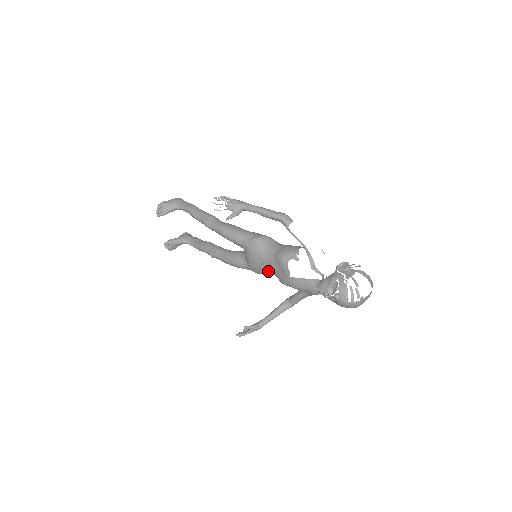
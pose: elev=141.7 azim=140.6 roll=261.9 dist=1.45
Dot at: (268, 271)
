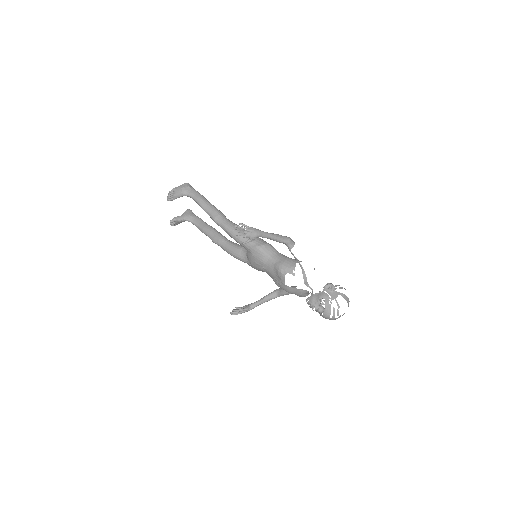
Dot at: occluded
